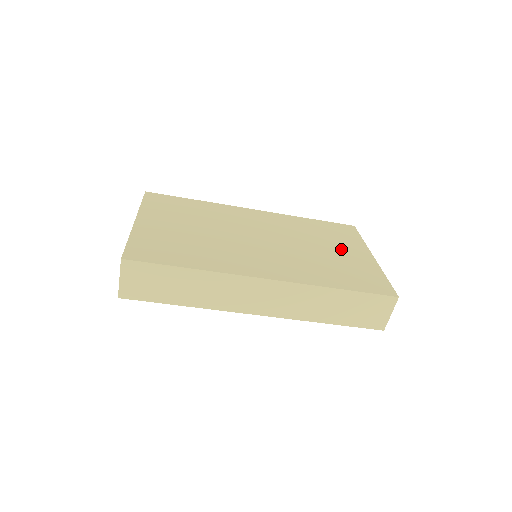
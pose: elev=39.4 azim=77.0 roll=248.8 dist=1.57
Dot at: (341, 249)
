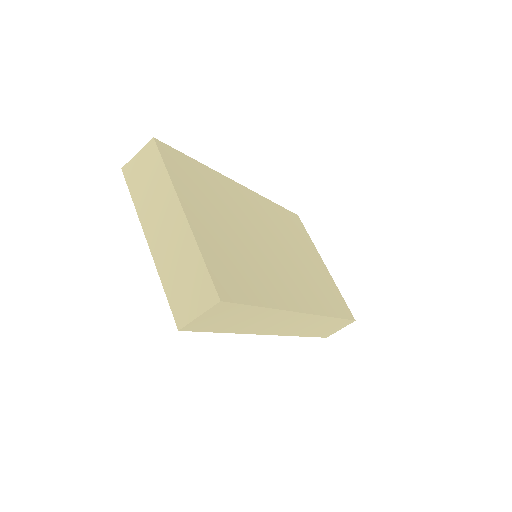
Dot at: (310, 256)
